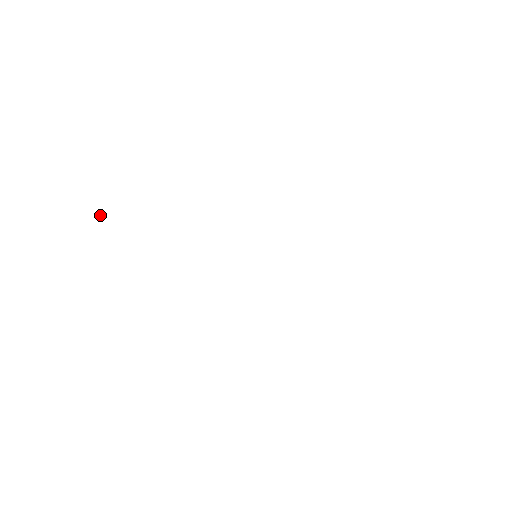
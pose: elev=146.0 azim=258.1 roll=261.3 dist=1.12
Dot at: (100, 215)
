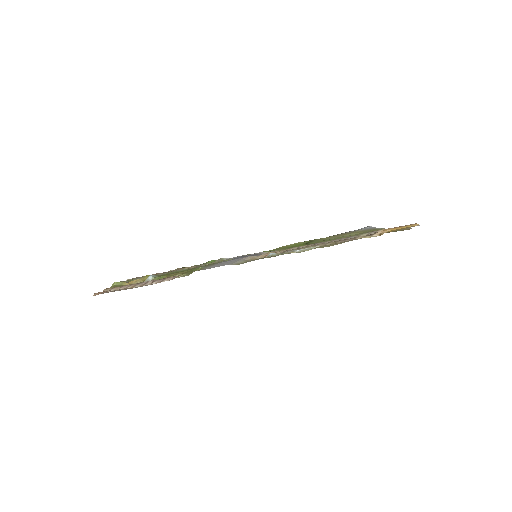
Dot at: (117, 282)
